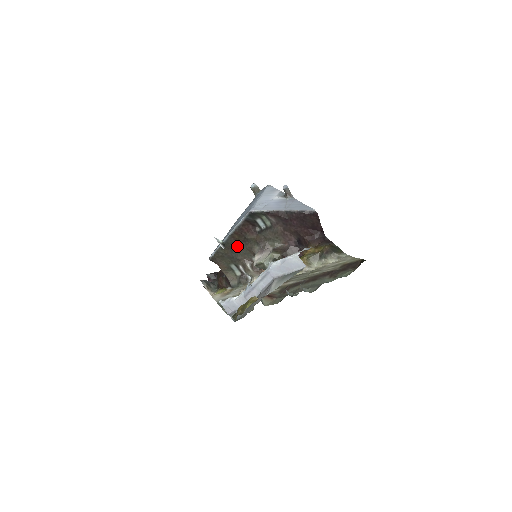
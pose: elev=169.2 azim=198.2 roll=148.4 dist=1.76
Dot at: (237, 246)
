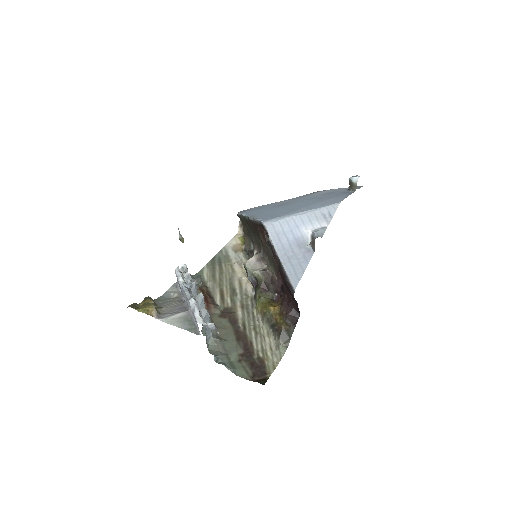
Dot at: (253, 231)
